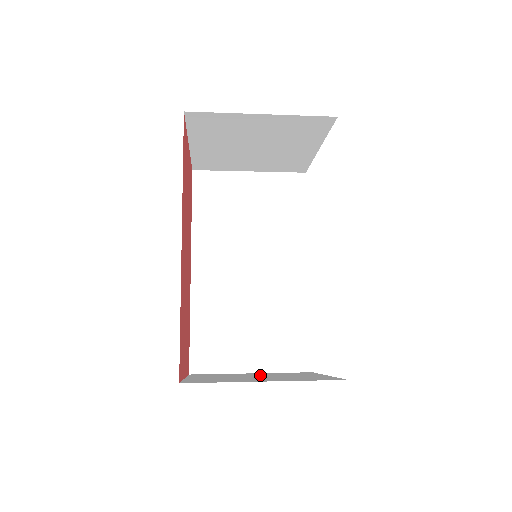
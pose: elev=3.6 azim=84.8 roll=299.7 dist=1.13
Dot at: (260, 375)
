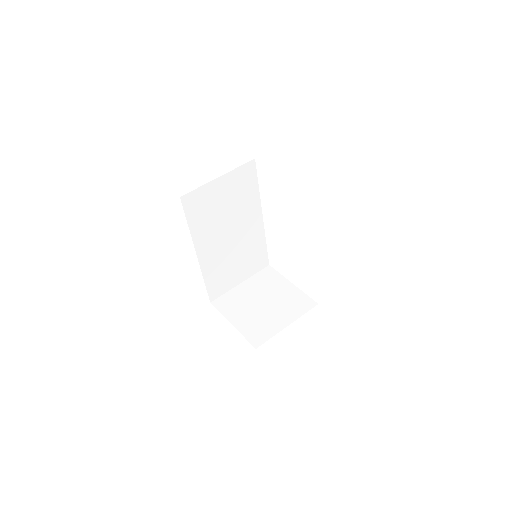
Dot at: (258, 295)
